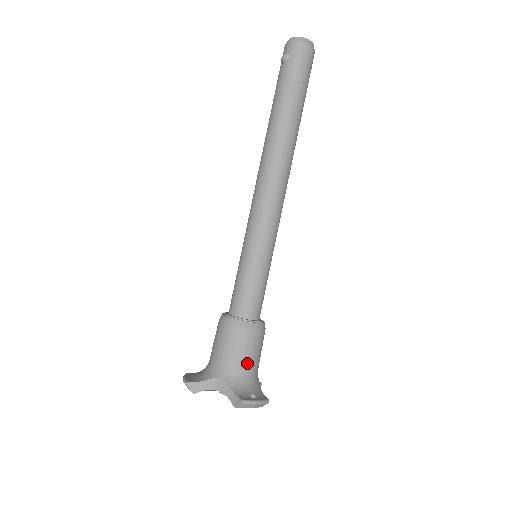
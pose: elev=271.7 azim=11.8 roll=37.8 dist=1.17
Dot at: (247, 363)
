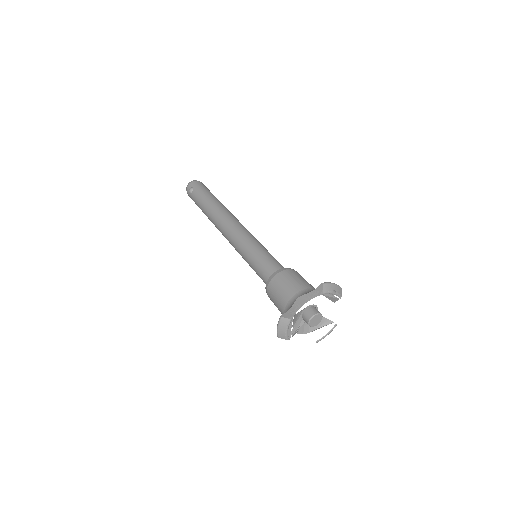
Dot at: (306, 284)
